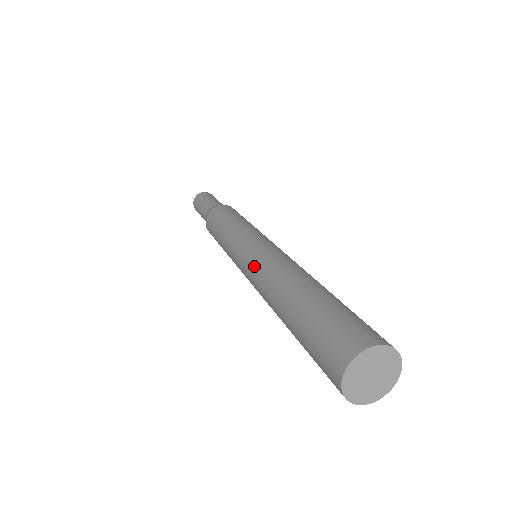
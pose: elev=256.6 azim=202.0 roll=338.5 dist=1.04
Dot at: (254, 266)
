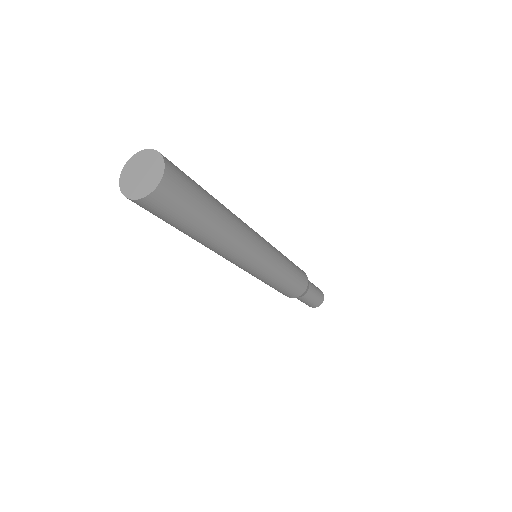
Dot at: occluded
